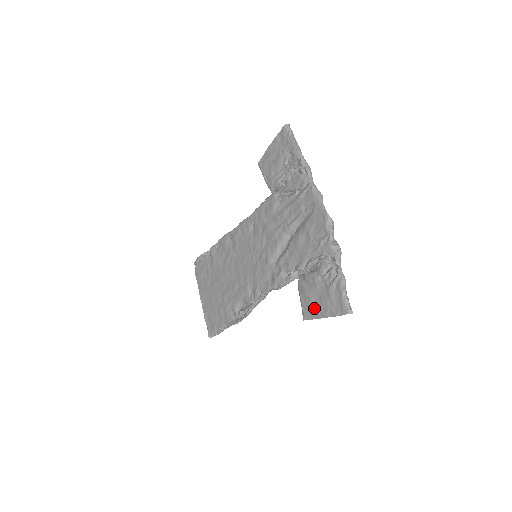
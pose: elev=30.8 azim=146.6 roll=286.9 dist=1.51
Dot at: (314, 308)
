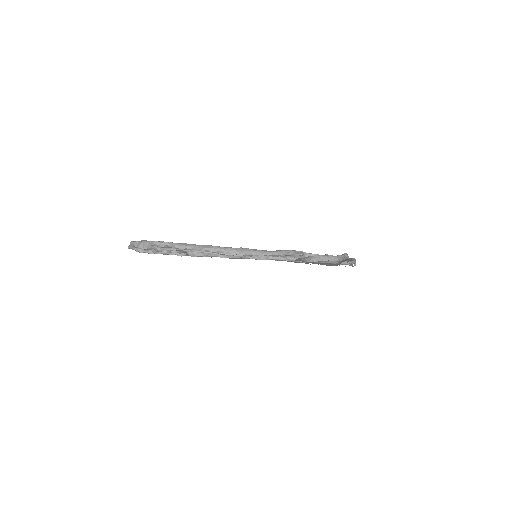
Dot at: occluded
